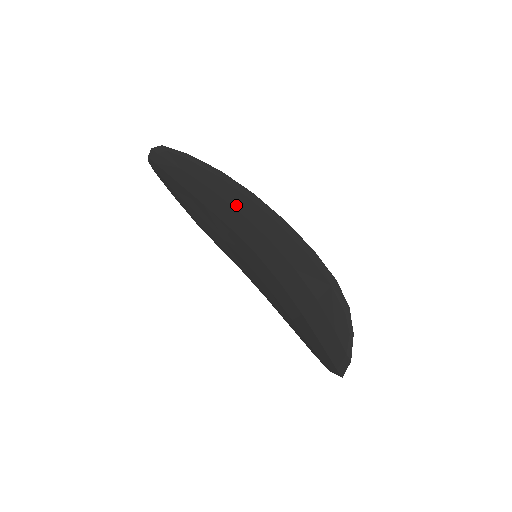
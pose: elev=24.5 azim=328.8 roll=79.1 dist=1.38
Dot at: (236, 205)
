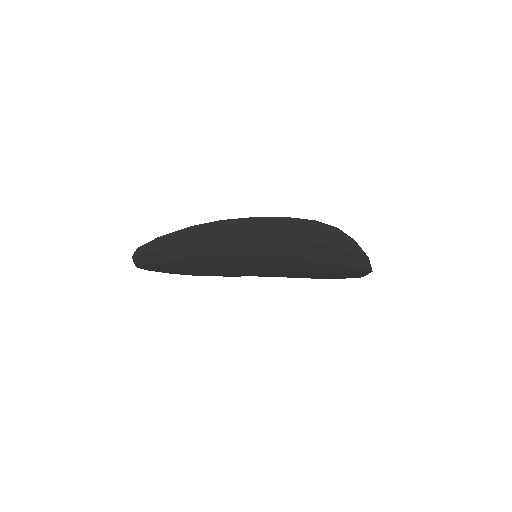
Dot at: (217, 238)
